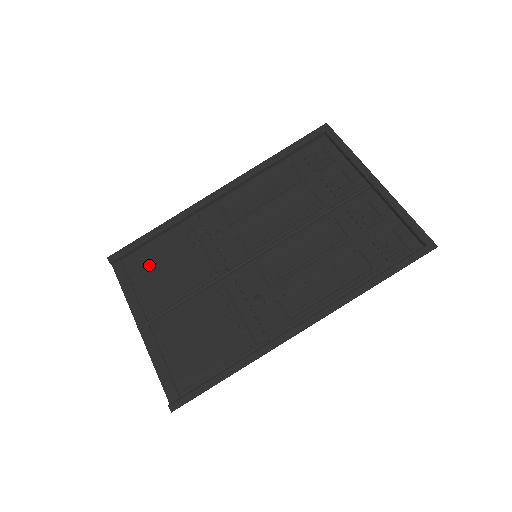
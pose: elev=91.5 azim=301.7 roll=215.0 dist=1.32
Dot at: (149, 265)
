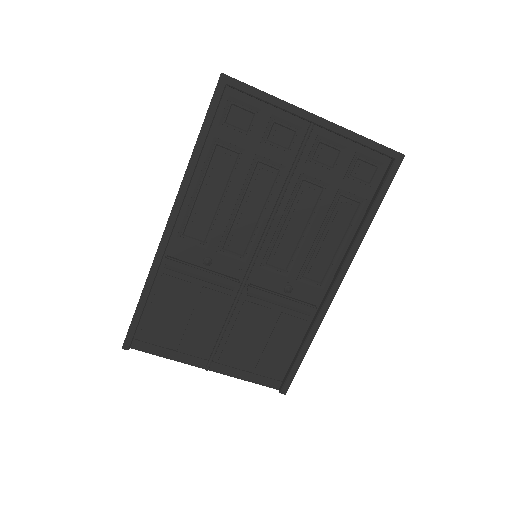
Dot at: (165, 325)
